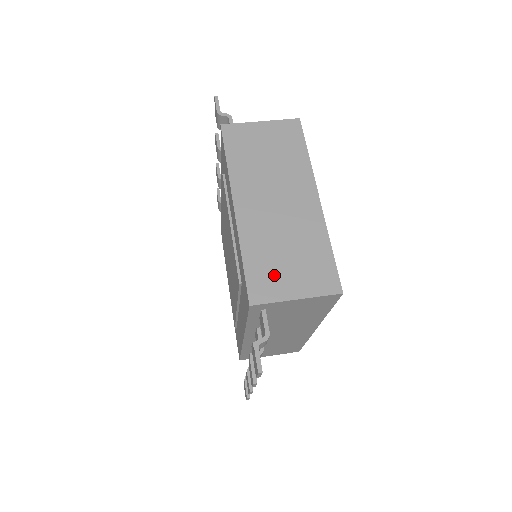
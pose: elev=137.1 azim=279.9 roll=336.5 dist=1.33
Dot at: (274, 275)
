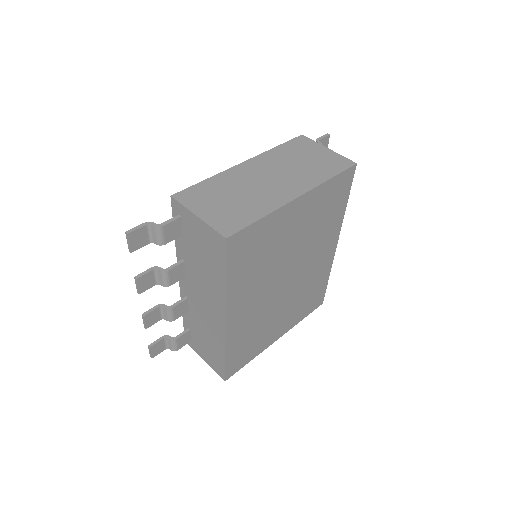
Dot at: (207, 198)
